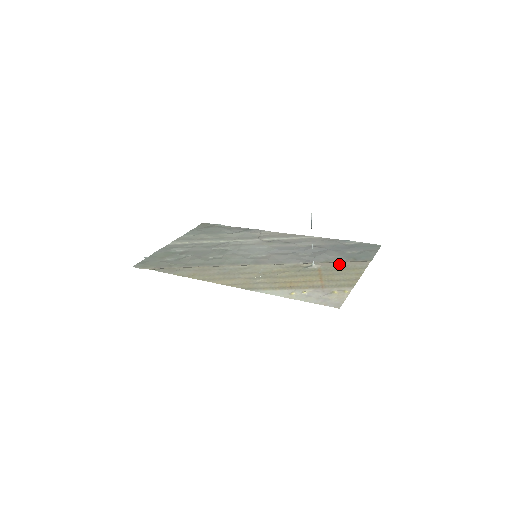
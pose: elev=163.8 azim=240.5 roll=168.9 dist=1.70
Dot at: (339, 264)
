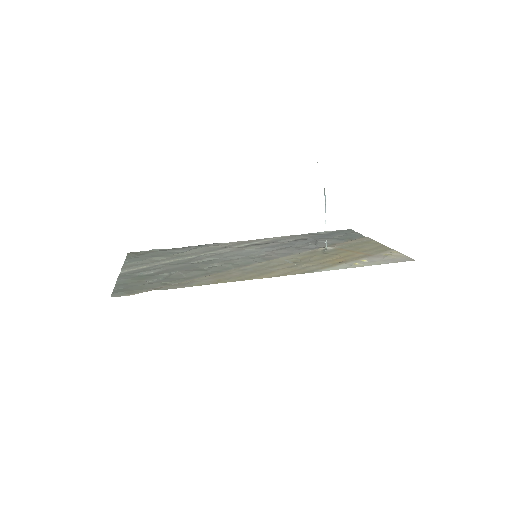
Dot at: (347, 243)
